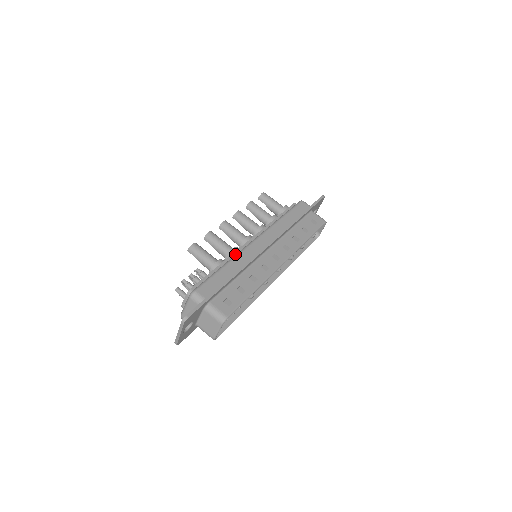
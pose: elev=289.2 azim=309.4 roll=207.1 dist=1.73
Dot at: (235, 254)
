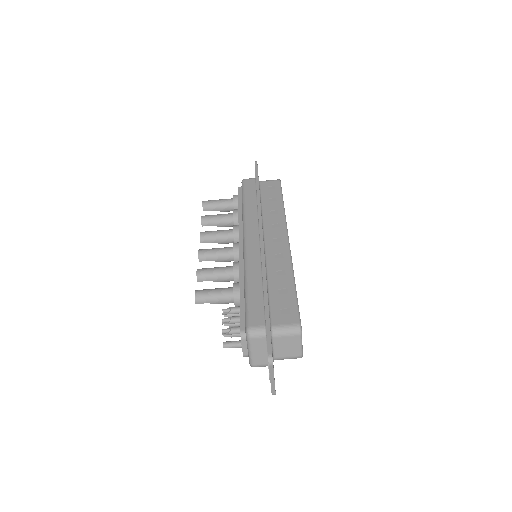
Dot at: (241, 268)
